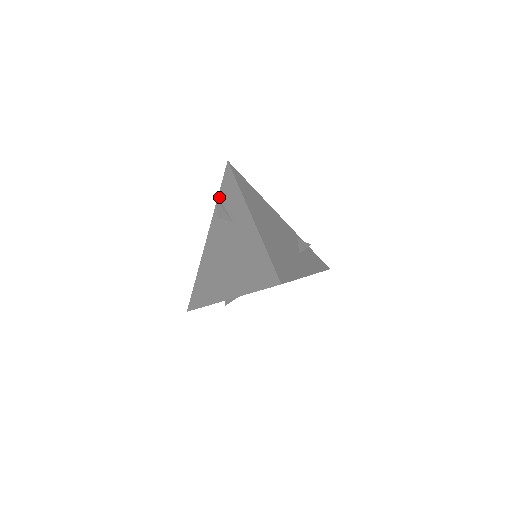
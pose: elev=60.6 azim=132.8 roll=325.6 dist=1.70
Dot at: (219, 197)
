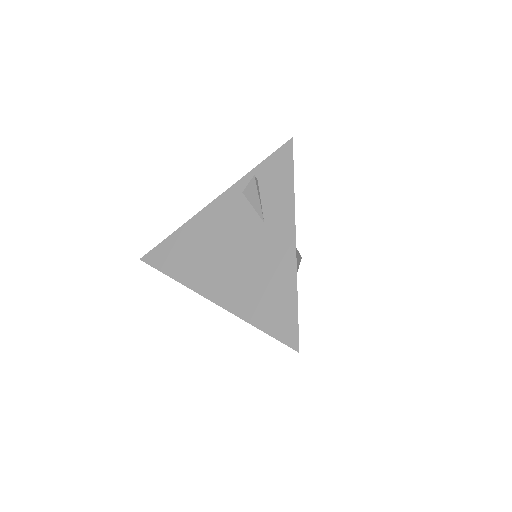
Dot at: (257, 170)
